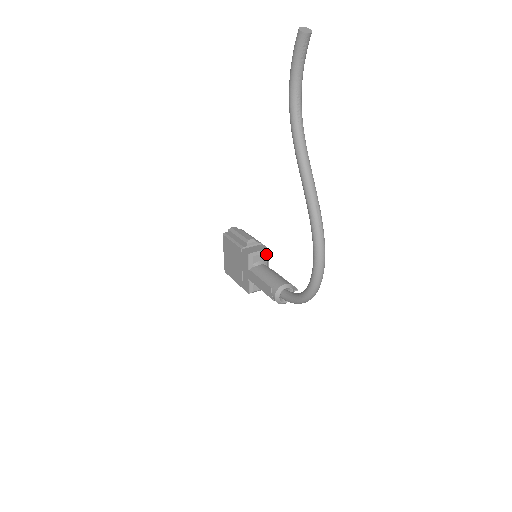
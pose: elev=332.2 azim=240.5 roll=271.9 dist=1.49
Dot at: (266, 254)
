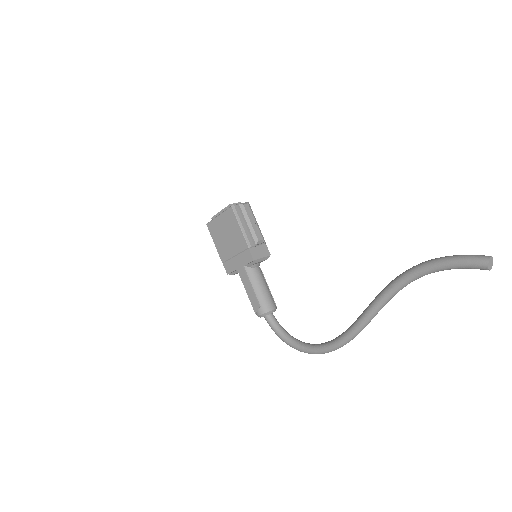
Dot at: occluded
